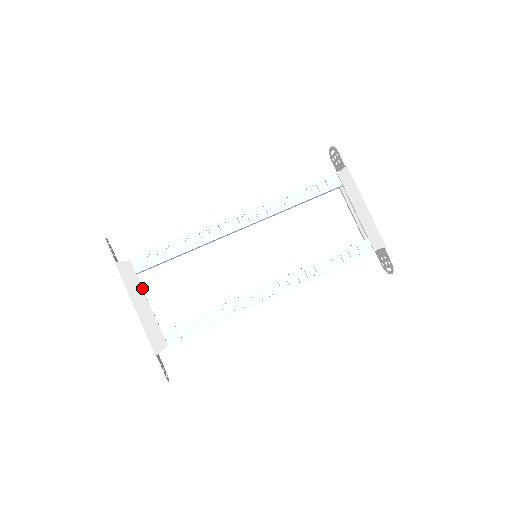
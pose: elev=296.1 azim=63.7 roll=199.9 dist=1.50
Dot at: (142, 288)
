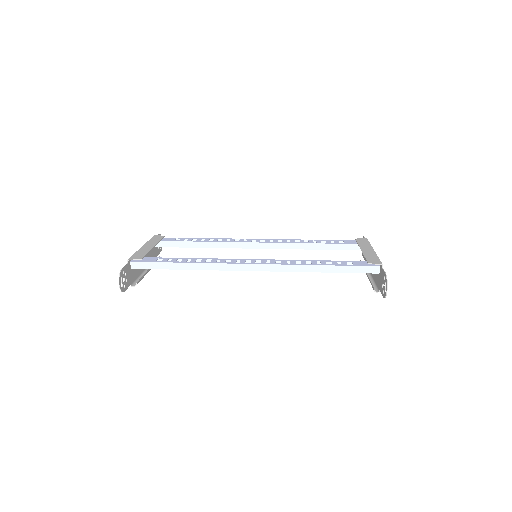
Dot at: occluded
